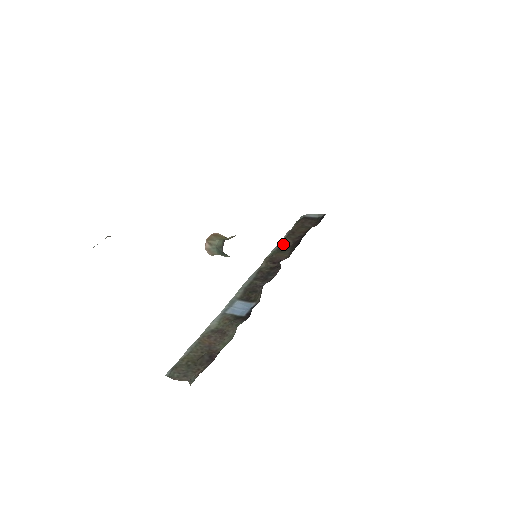
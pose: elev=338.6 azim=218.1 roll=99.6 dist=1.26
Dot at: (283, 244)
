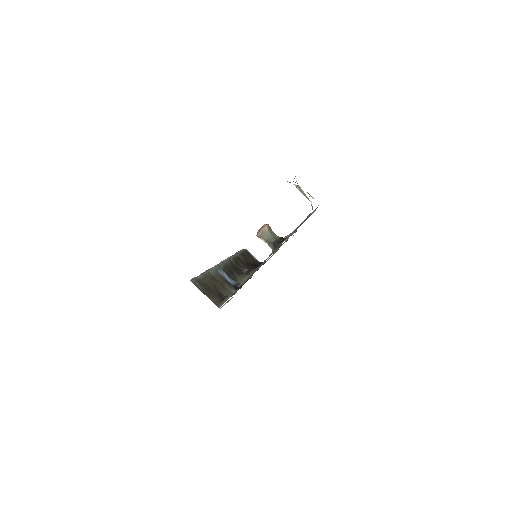
Dot at: (240, 257)
